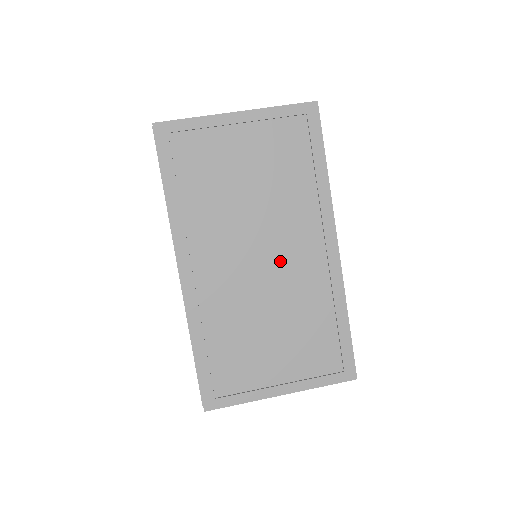
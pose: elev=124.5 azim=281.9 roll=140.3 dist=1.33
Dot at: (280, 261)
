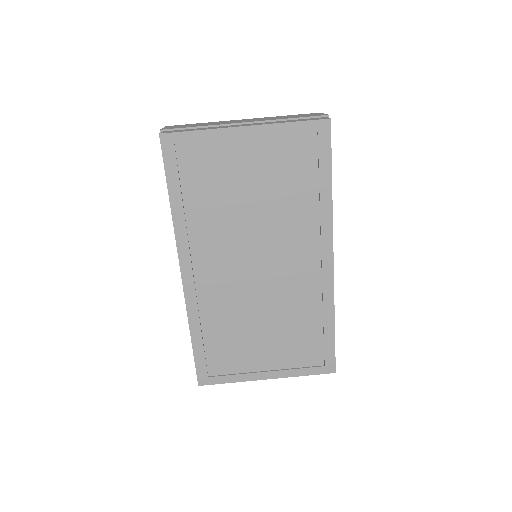
Dot at: (276, 270)
